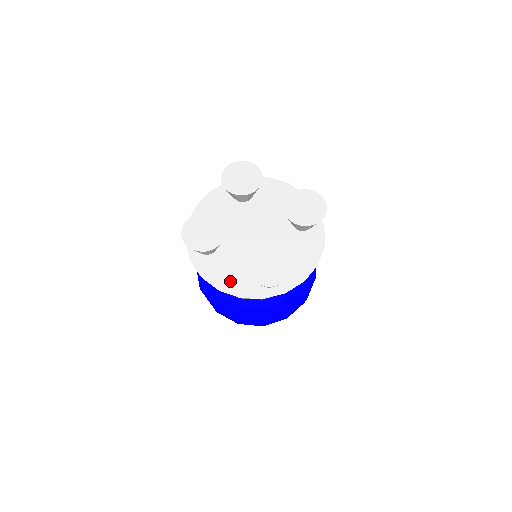
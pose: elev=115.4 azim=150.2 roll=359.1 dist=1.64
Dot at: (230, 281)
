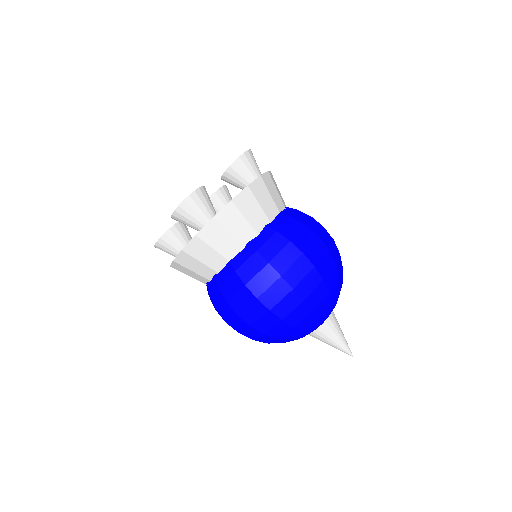
Dot at: occluded
